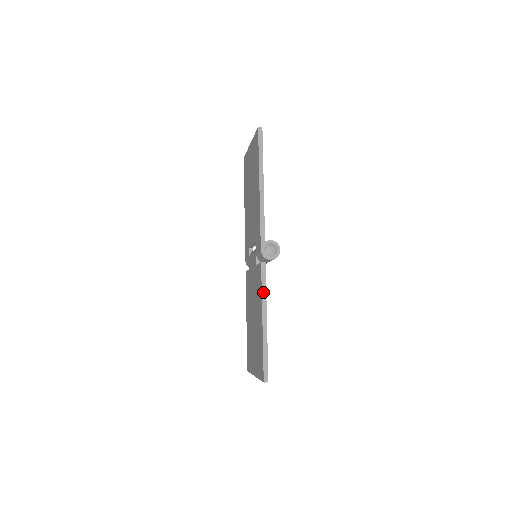
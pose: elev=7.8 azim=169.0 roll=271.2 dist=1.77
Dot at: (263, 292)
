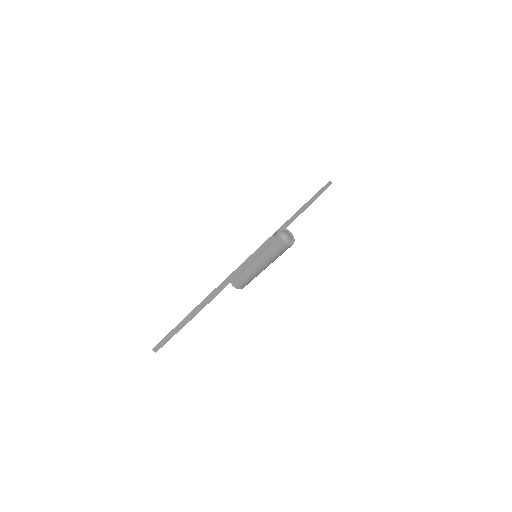
Dot at: (258, 251)
